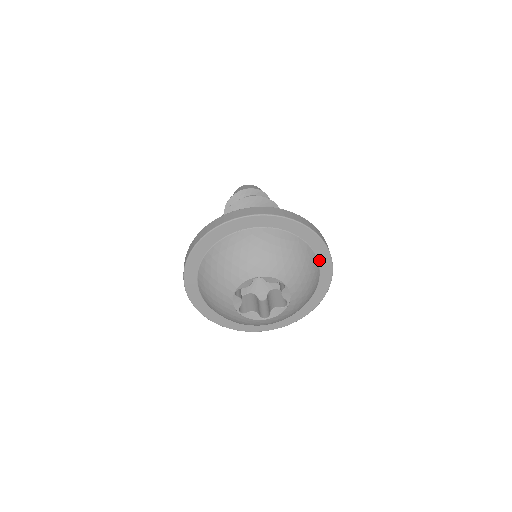
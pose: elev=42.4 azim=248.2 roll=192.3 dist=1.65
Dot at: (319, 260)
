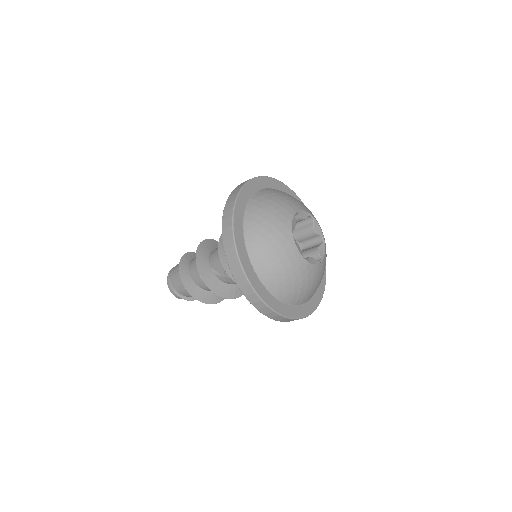
Dot at: occluded
